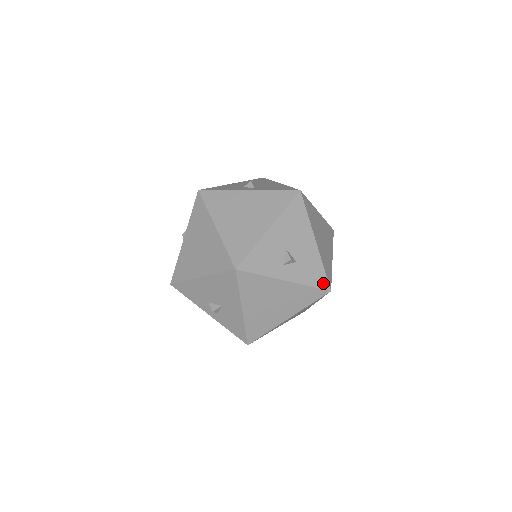
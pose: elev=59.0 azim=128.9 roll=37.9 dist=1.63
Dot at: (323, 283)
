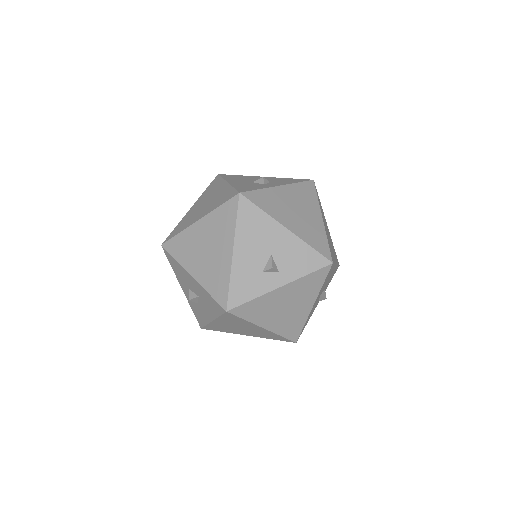
Dot at: (336, 270)
